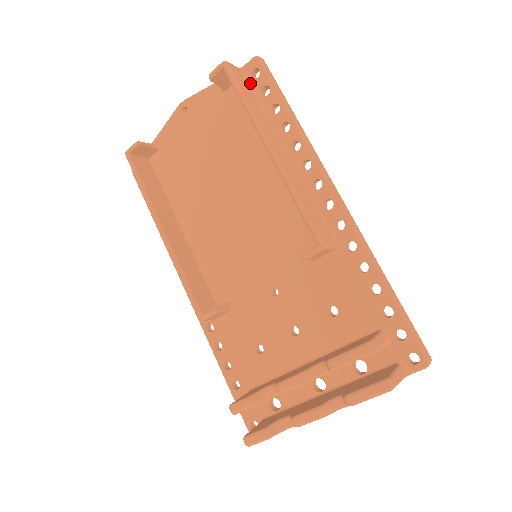
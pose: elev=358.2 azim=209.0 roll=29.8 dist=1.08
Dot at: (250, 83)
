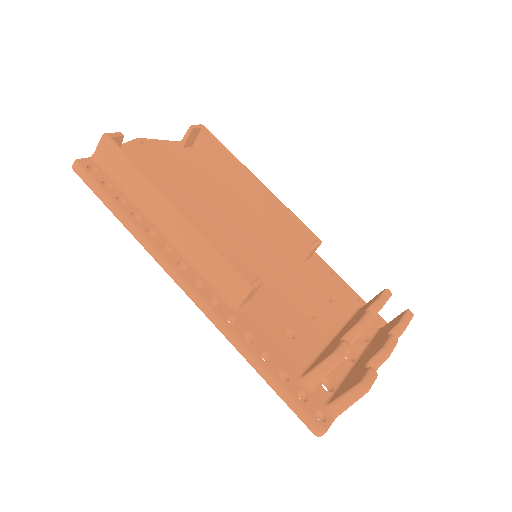
Dot at: occluded
